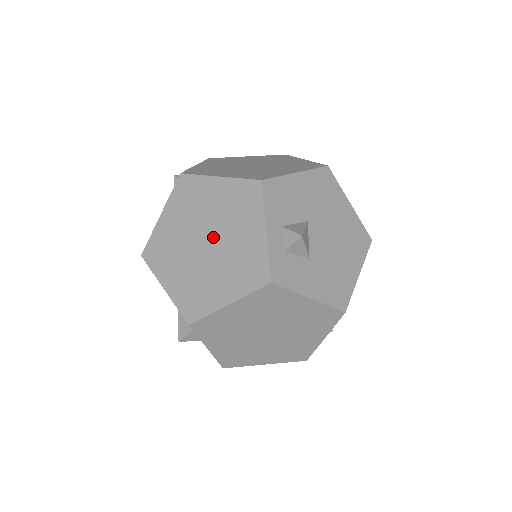
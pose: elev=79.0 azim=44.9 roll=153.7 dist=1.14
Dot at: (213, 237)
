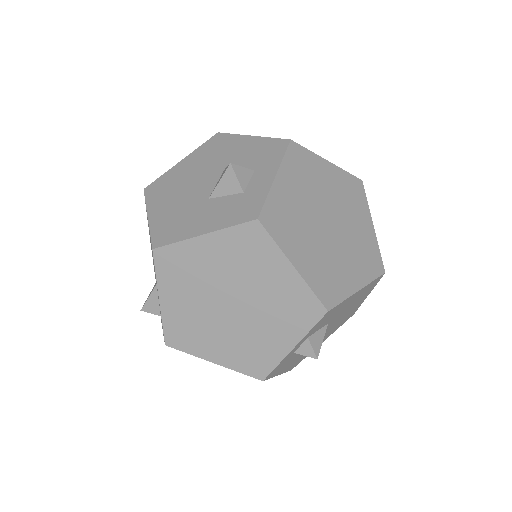
Dot at: occluded
